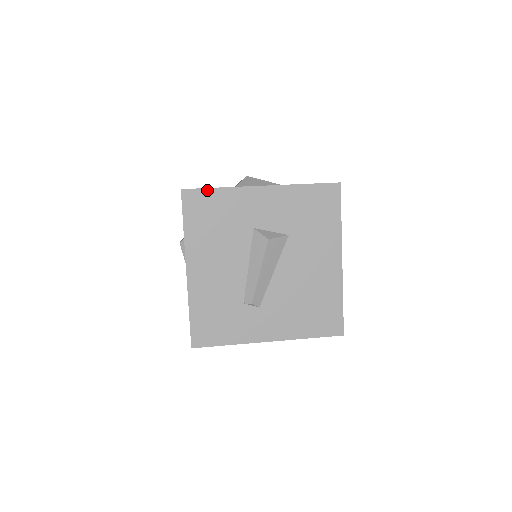
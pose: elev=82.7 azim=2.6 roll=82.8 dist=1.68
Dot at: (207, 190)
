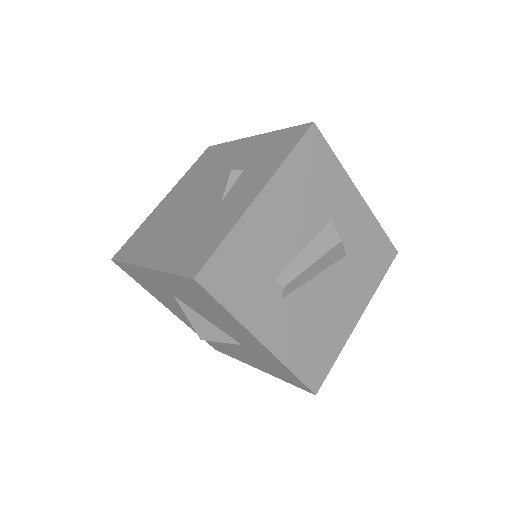
Dot at: (328, 148)
